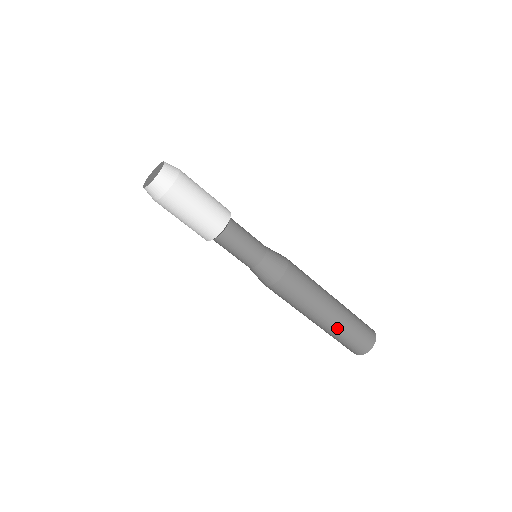
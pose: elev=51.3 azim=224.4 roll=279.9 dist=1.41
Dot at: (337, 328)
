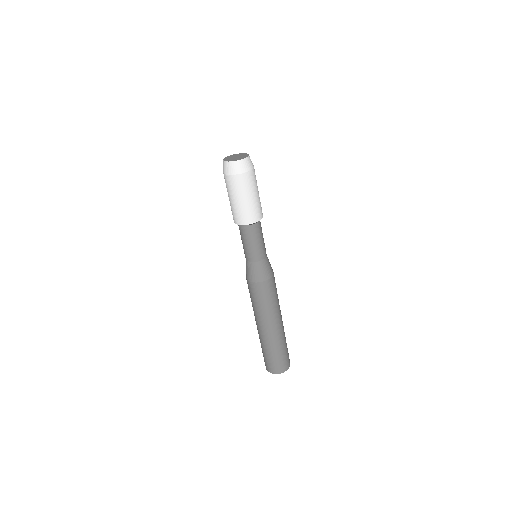
Dot at: (282, 337)
